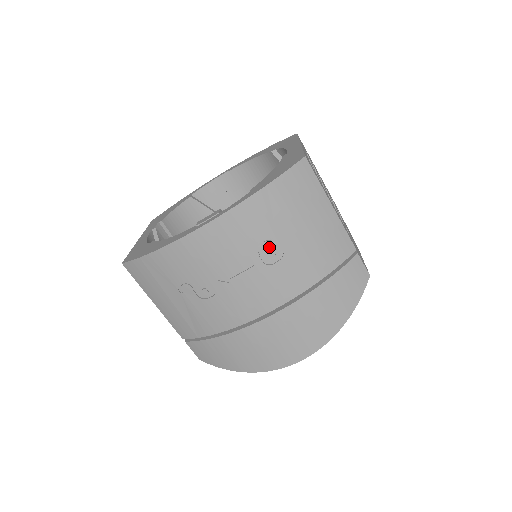
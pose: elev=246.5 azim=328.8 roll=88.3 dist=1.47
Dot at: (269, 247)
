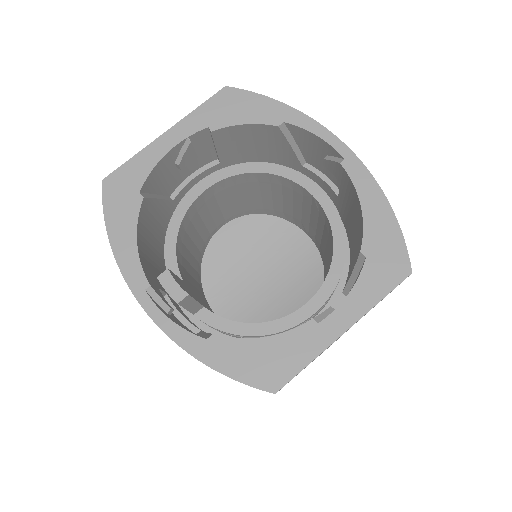
Dot at: occluded
